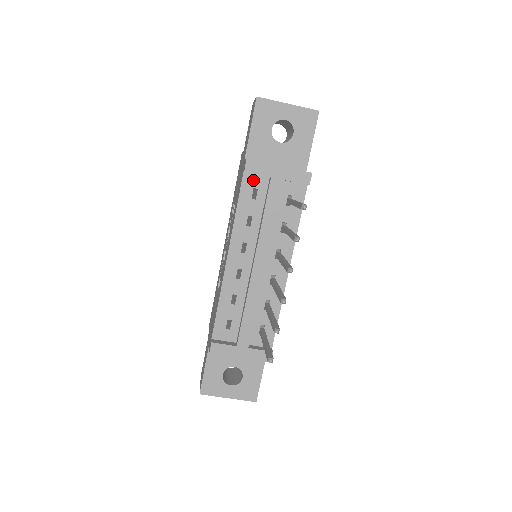
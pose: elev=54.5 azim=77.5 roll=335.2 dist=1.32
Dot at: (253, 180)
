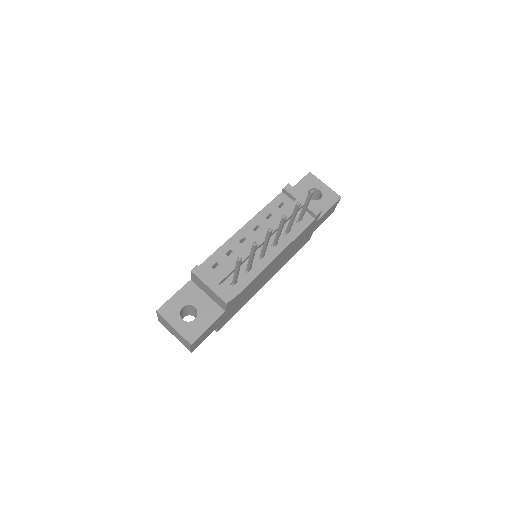
Dot at: (285, 198)
